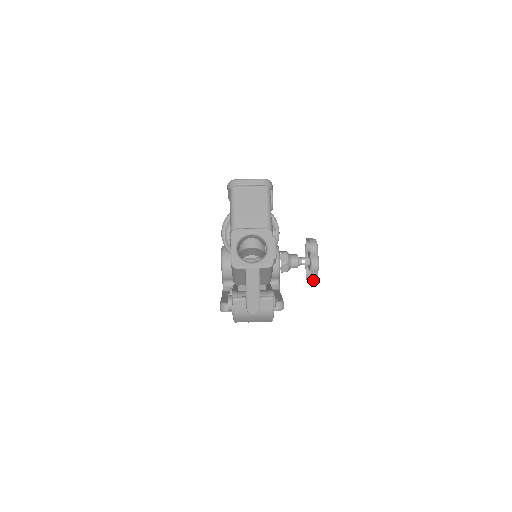
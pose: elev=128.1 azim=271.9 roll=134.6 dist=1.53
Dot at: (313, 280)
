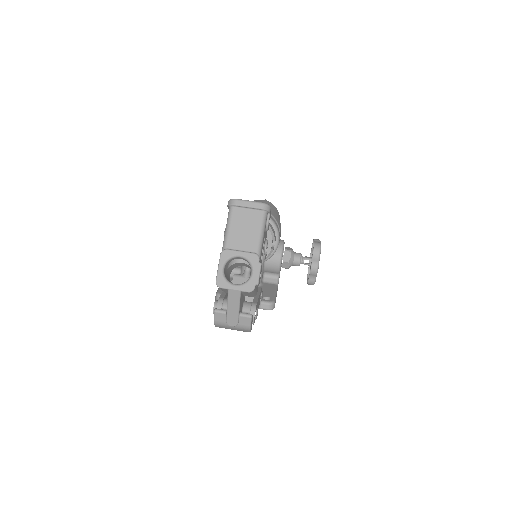
Dot at: (311, 282)
